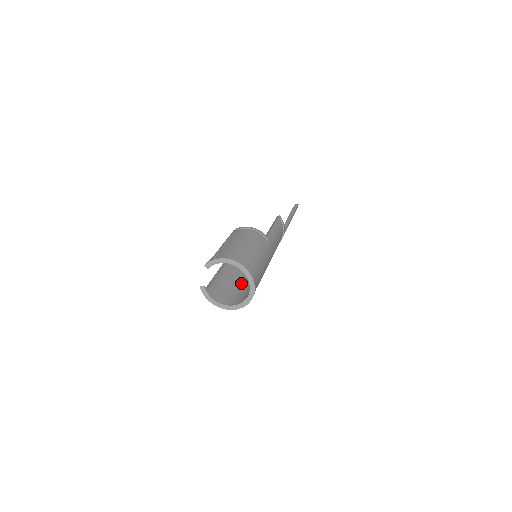
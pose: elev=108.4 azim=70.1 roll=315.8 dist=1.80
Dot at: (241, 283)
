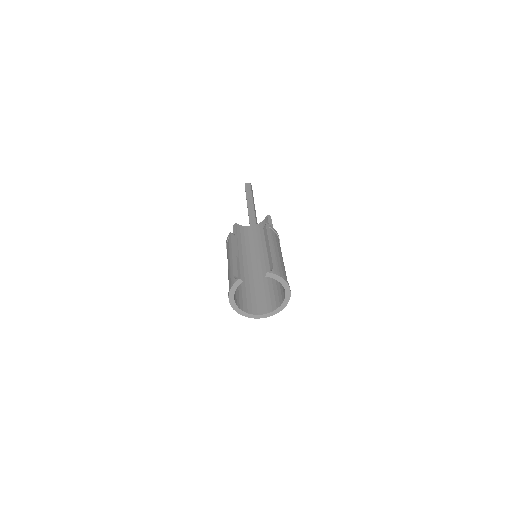
Dot at: occluded
